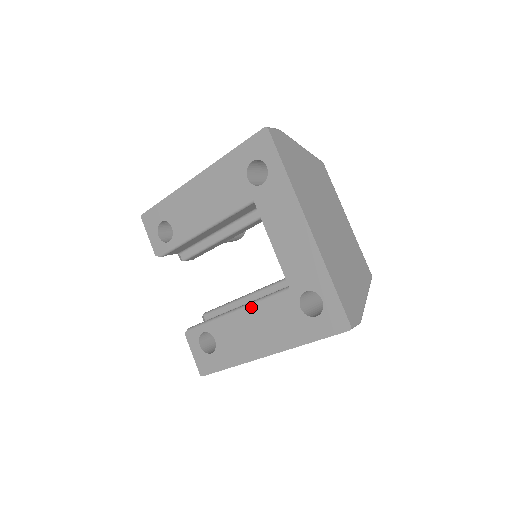
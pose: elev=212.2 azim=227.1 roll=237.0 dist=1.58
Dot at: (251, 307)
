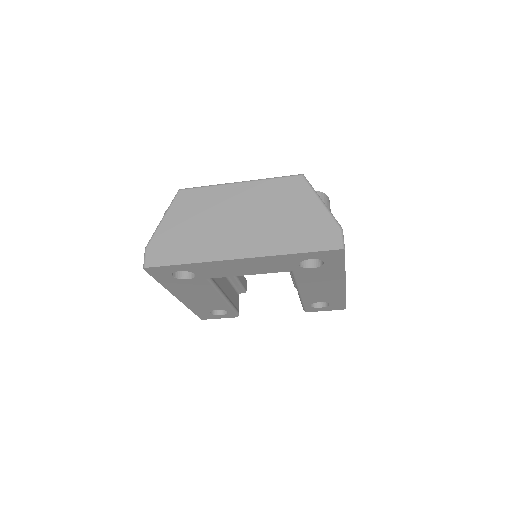
Dot at: (300, 287)
